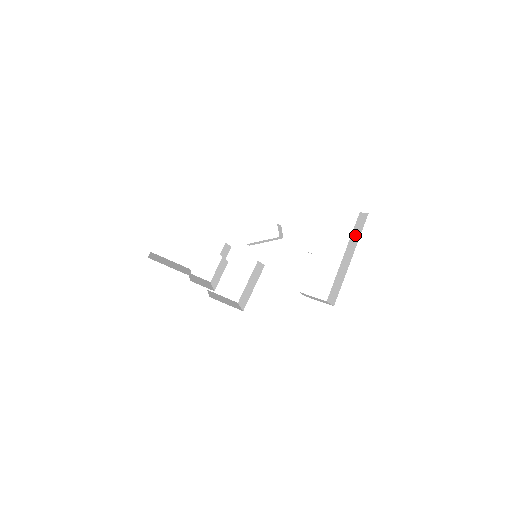
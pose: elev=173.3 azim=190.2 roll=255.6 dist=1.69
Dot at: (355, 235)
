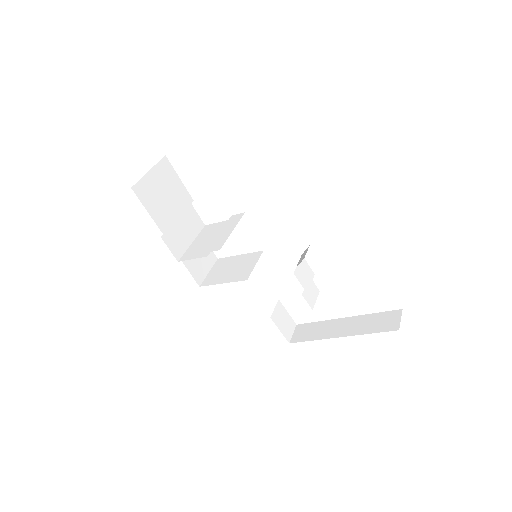
Dot at: (371, 322)
